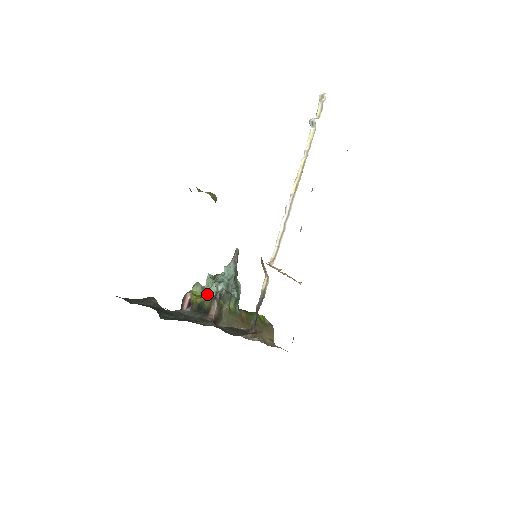
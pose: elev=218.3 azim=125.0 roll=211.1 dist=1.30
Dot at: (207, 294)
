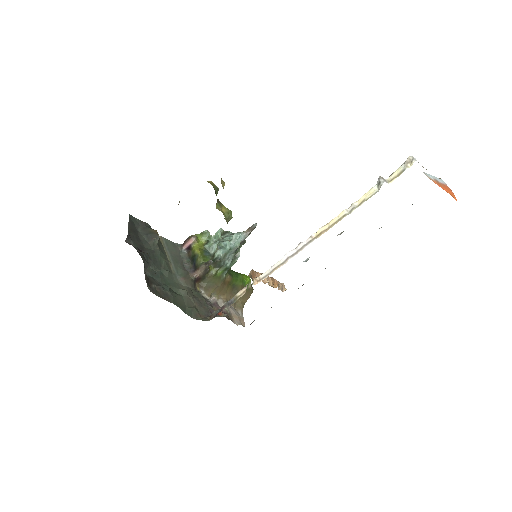
Dot at: (208, 248)
